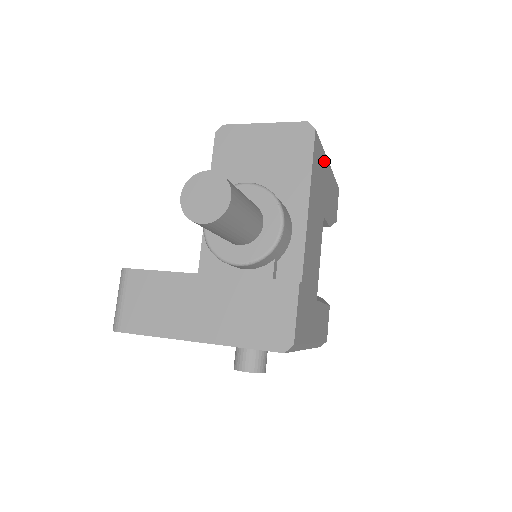
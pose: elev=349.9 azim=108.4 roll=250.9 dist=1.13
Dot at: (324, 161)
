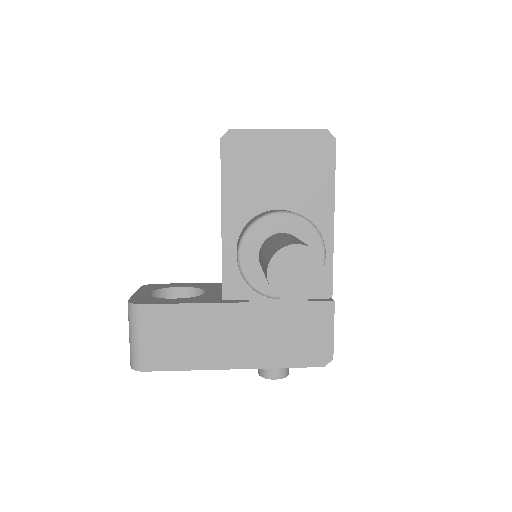
Dot at: occluded
